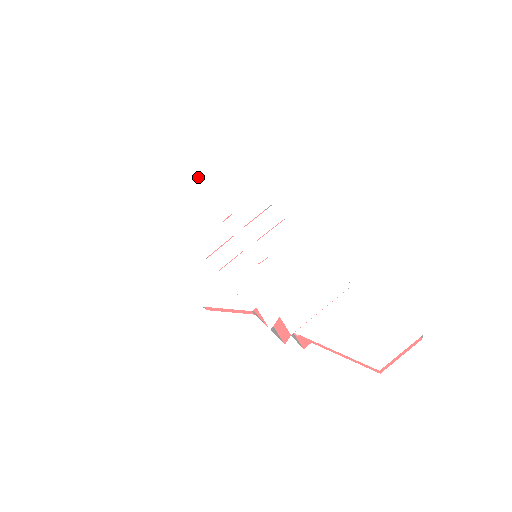
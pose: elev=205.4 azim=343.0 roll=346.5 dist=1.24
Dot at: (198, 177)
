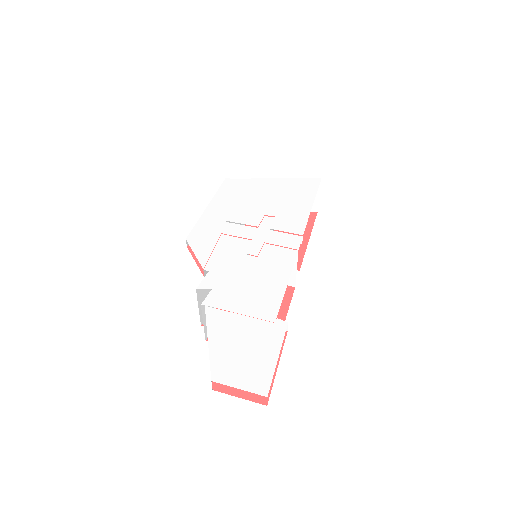
Dot at: (289, 183)
